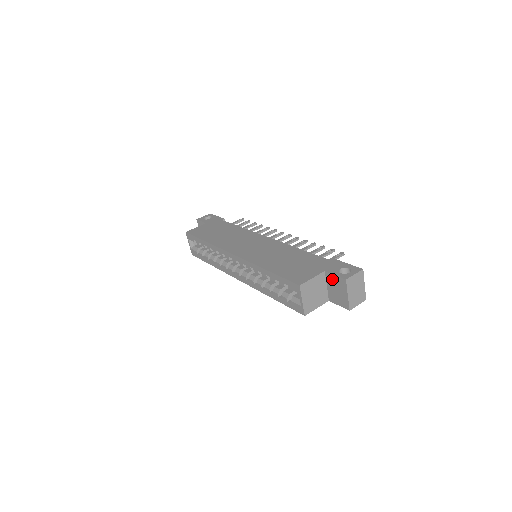
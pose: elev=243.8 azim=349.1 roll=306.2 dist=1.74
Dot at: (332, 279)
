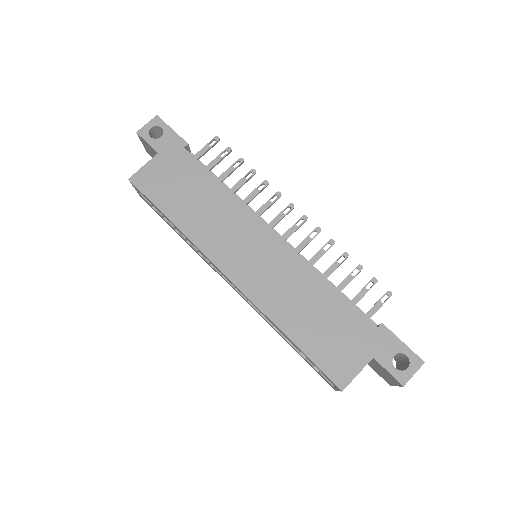
Dot at: (381, 368)
